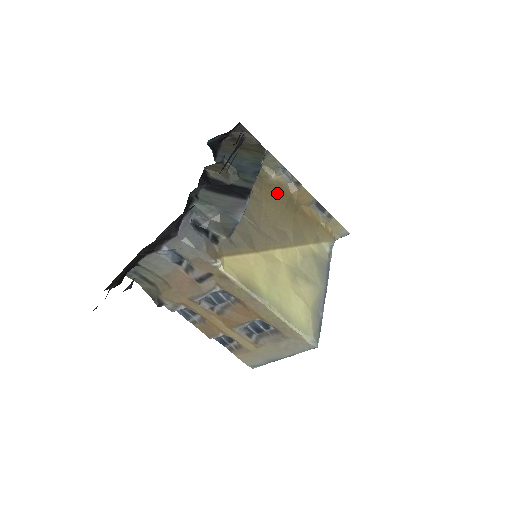
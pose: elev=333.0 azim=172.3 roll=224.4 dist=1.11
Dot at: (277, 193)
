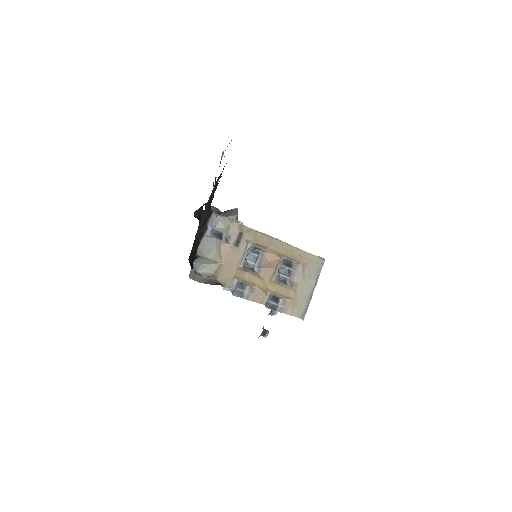
Dot at: occluded
